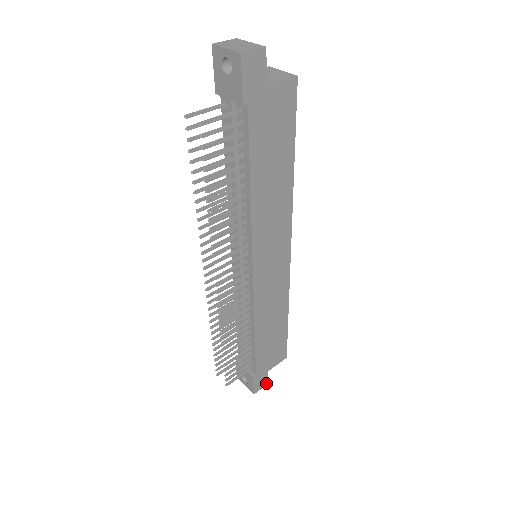
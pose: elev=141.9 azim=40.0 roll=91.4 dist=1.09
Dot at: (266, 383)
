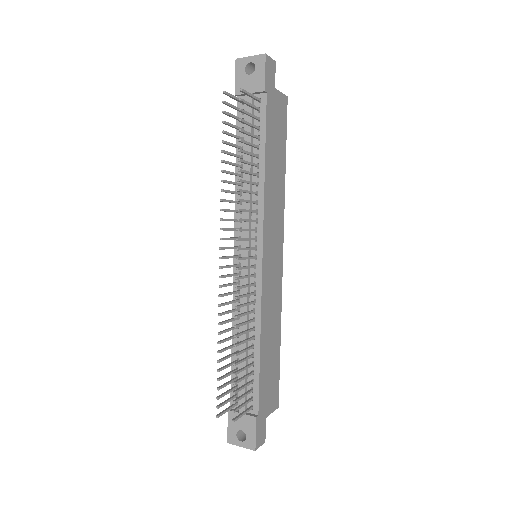
Dot at: (264, 439)
